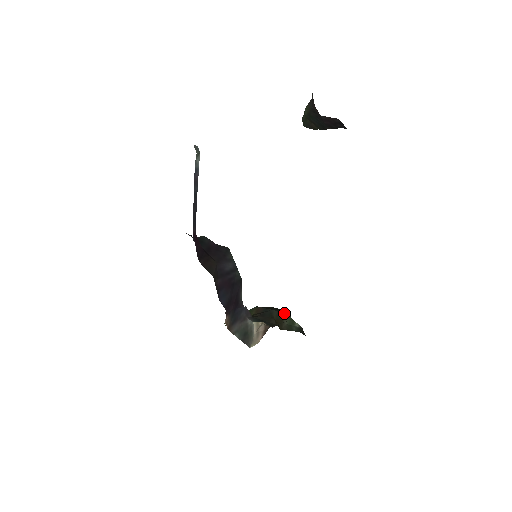
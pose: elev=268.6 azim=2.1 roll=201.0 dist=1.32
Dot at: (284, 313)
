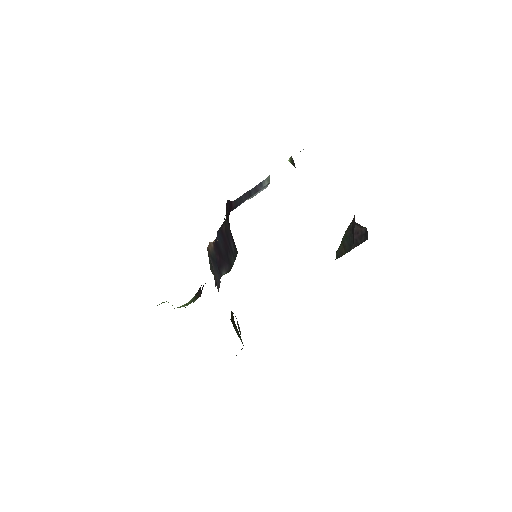
Dot at: occluded
